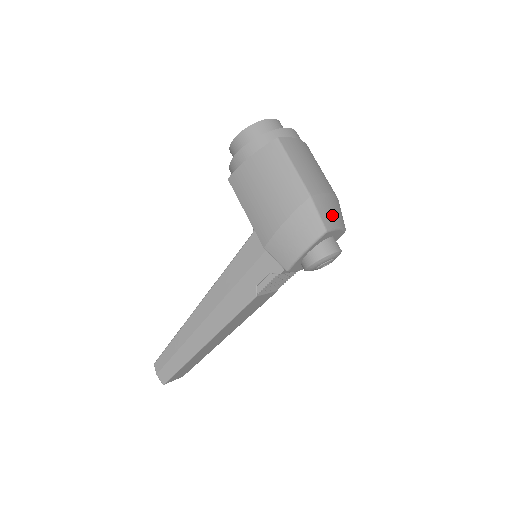
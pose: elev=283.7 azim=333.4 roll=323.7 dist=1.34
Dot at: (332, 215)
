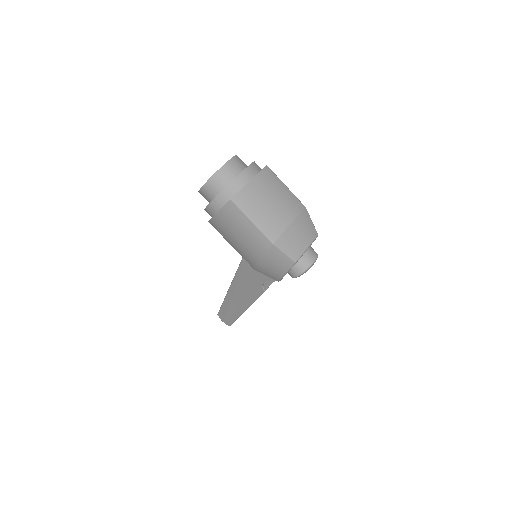
Dot at: (298, 242)
